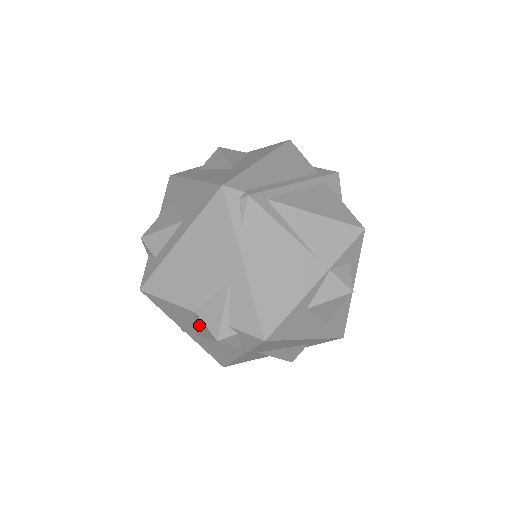
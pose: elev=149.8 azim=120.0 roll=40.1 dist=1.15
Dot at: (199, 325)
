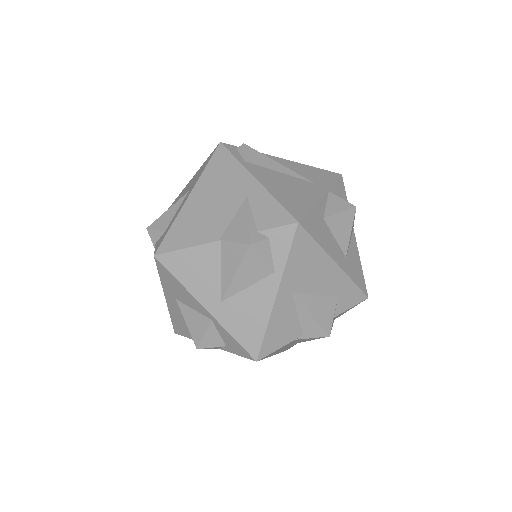
Dot at: (225, 262)
